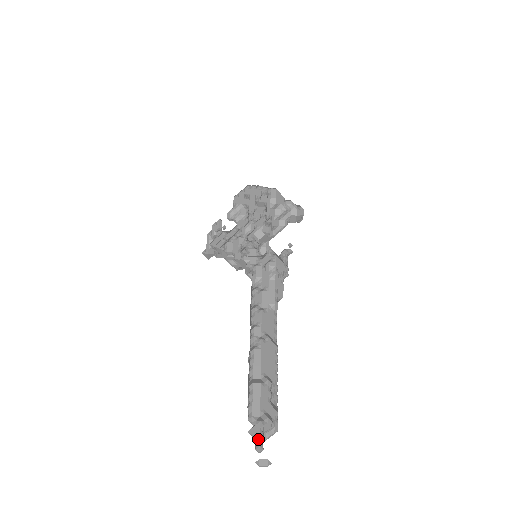
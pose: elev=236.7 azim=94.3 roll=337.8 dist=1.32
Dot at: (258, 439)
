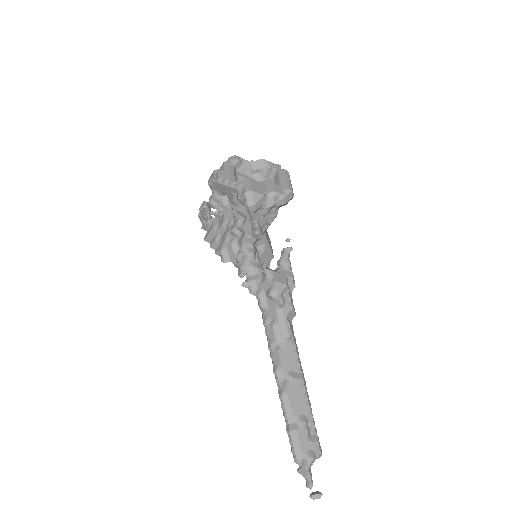
Dot at: (306, 480)
